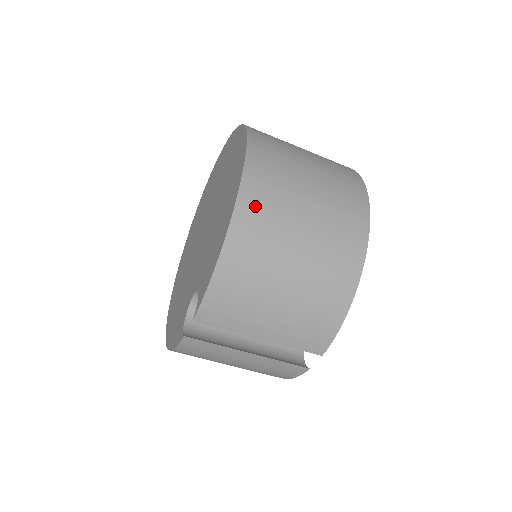
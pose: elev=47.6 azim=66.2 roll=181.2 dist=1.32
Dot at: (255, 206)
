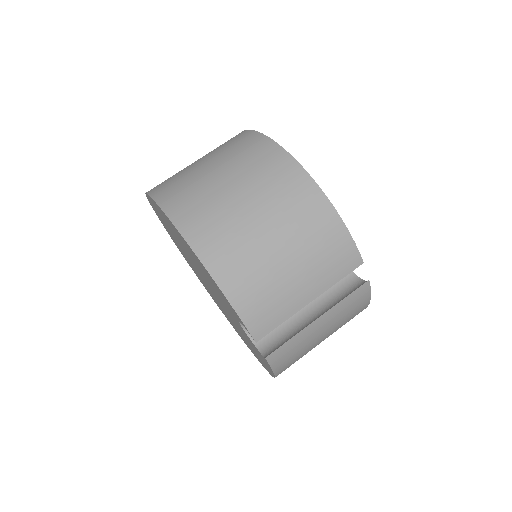
Dot at: (202, 231)
